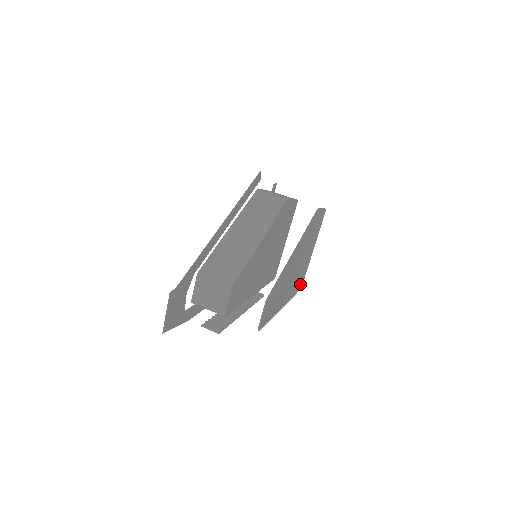
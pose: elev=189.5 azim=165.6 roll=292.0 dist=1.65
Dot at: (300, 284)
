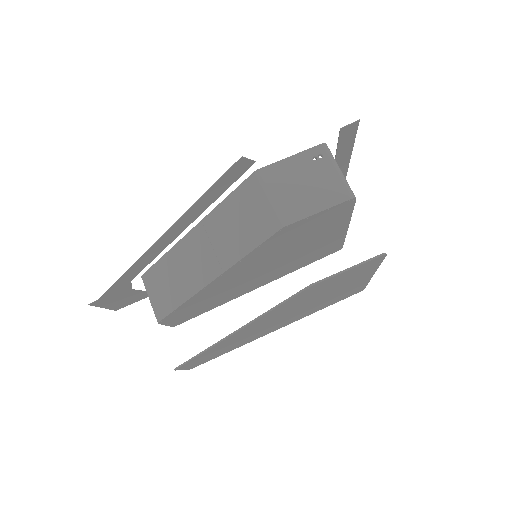
Dot at: (348, 295)
